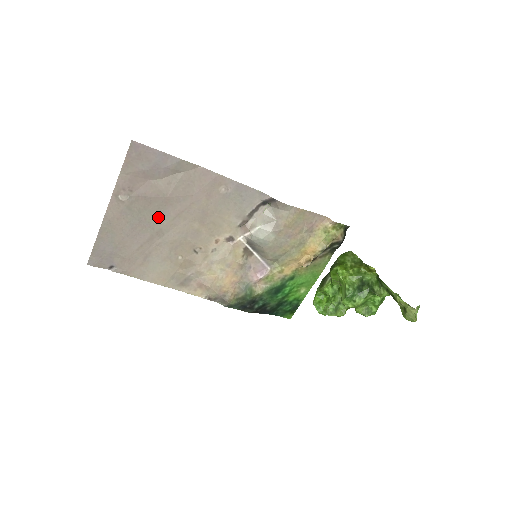
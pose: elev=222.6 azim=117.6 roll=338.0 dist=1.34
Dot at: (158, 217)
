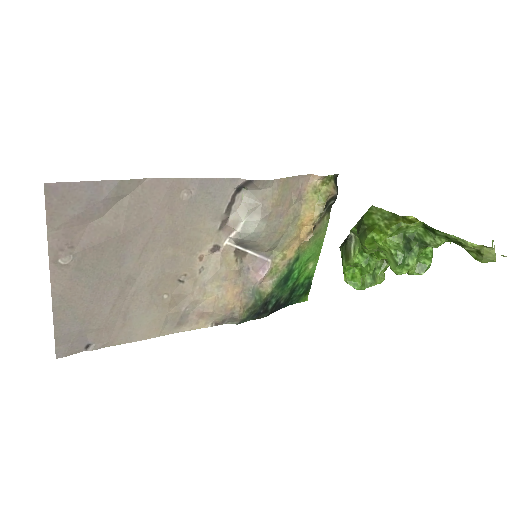
Dot at: (120, 263)
